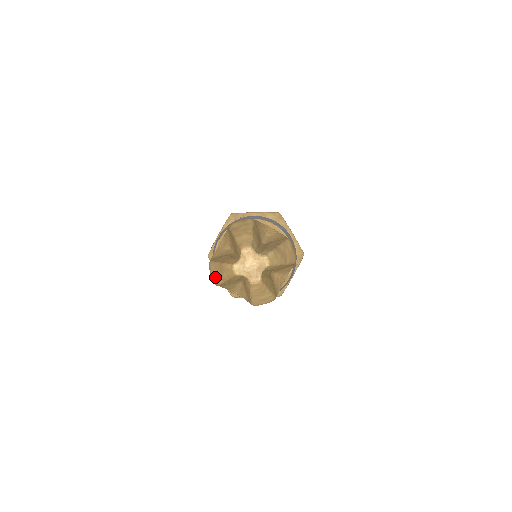
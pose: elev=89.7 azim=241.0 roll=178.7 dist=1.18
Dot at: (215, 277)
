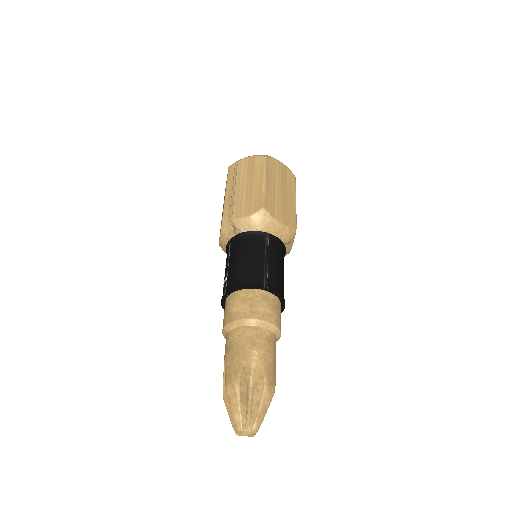
Dot at: occluded
